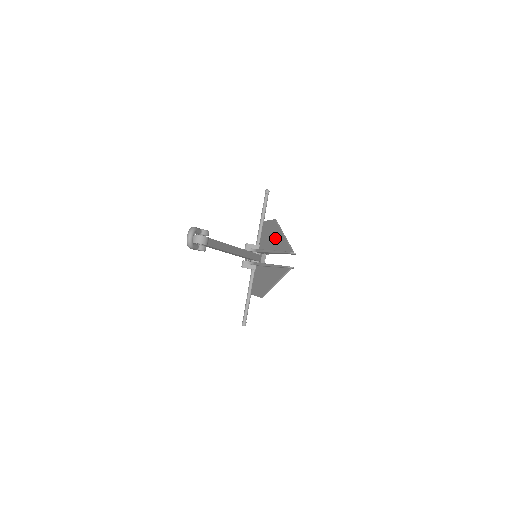
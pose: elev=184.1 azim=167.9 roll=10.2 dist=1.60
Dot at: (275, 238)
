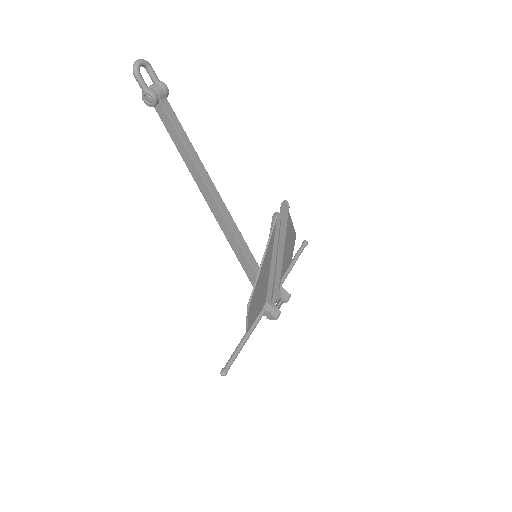
Dot at: occluded
